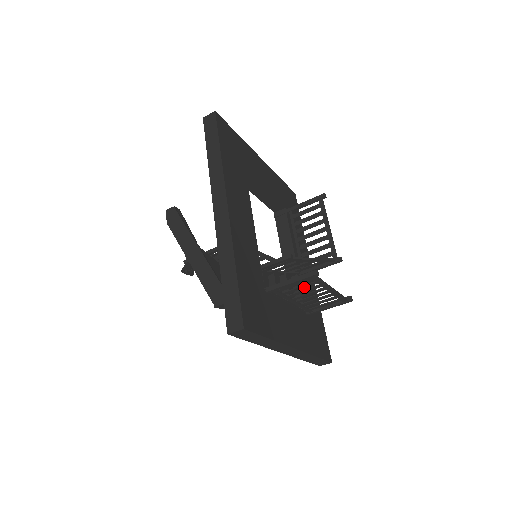
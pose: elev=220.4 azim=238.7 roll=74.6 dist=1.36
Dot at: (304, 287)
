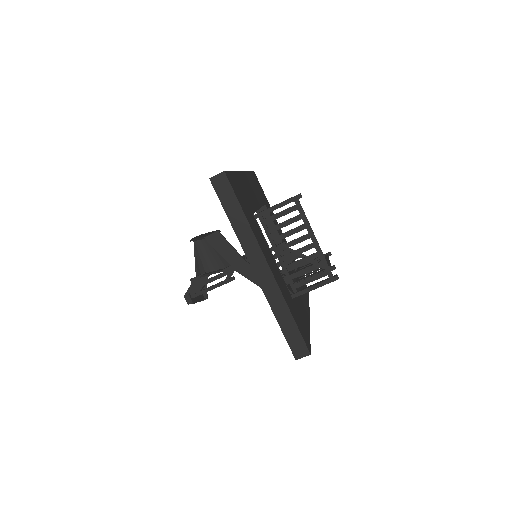
Dot at: (289, 223)
